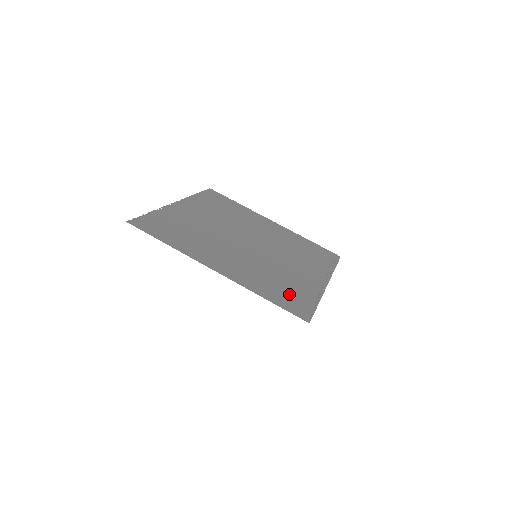
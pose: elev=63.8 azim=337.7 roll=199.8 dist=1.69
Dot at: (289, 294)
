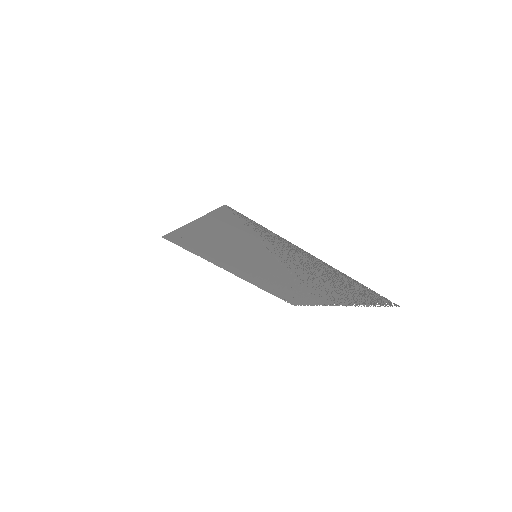
Dot at: (243, 228)
